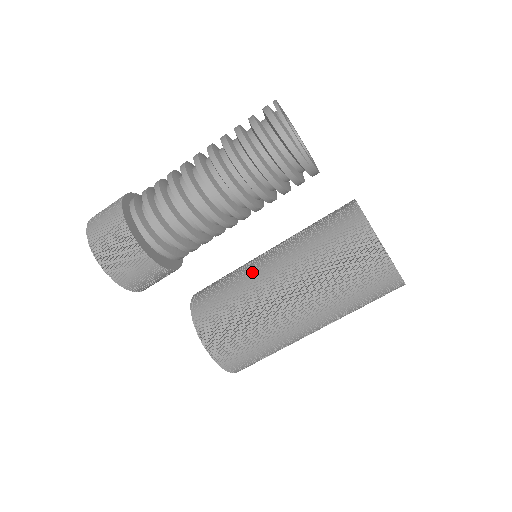
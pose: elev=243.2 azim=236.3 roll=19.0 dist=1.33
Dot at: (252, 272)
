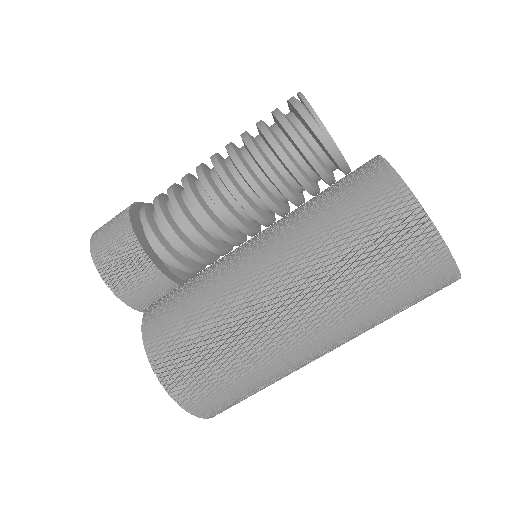
Dot at: occluded
